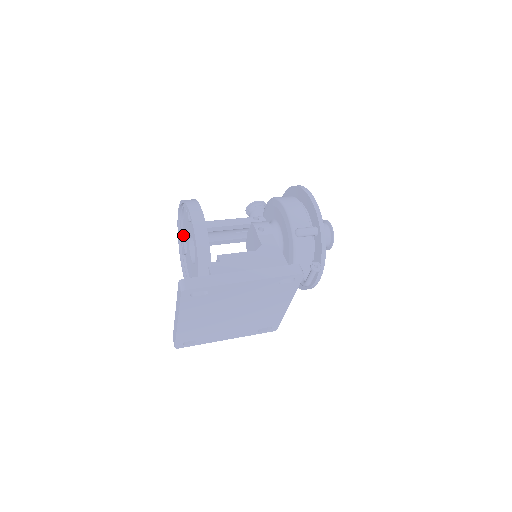
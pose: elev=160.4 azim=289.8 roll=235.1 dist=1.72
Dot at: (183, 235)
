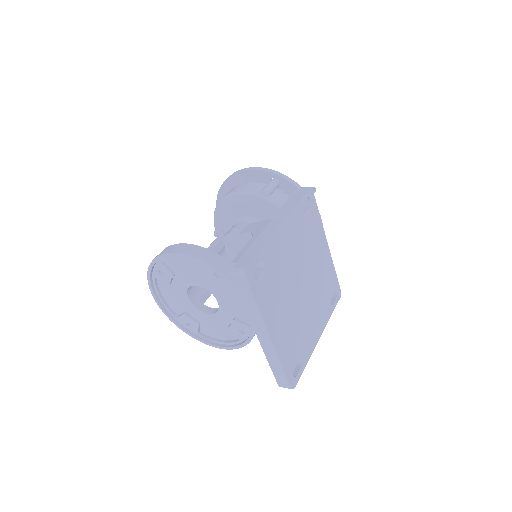
Dot at: (179, 315)
